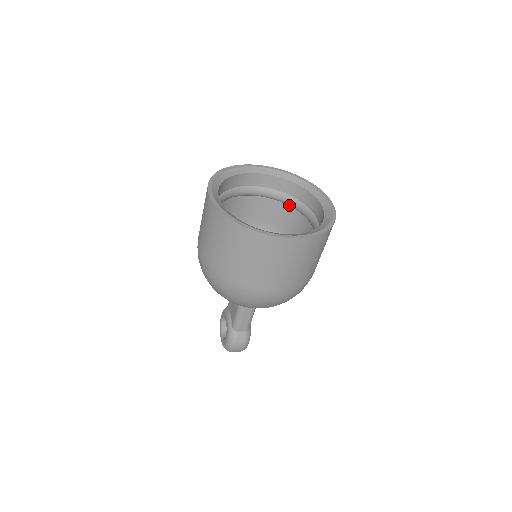
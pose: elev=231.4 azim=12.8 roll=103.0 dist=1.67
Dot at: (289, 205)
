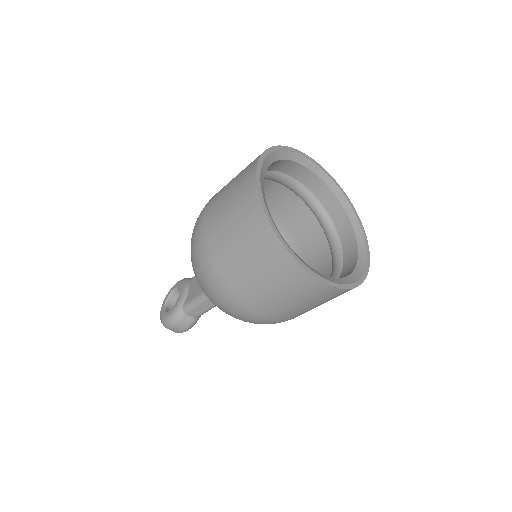
Dot at: (321, 223)
